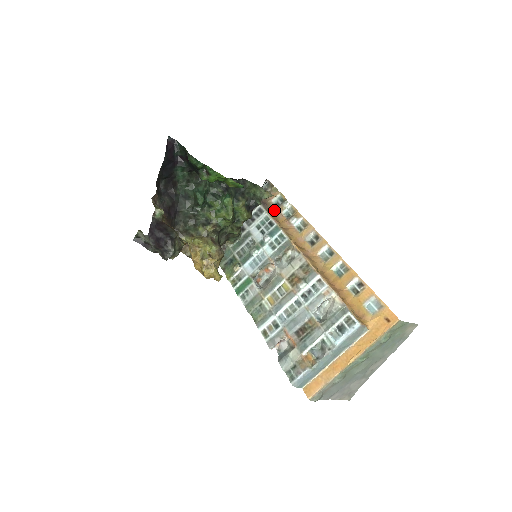
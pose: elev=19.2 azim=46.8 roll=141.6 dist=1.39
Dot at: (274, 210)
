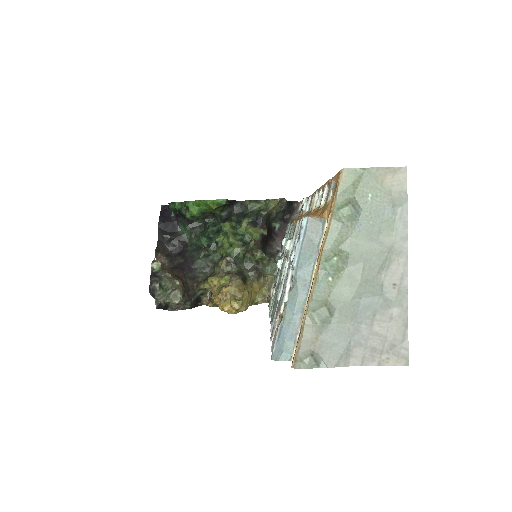
Dot at: occluded
